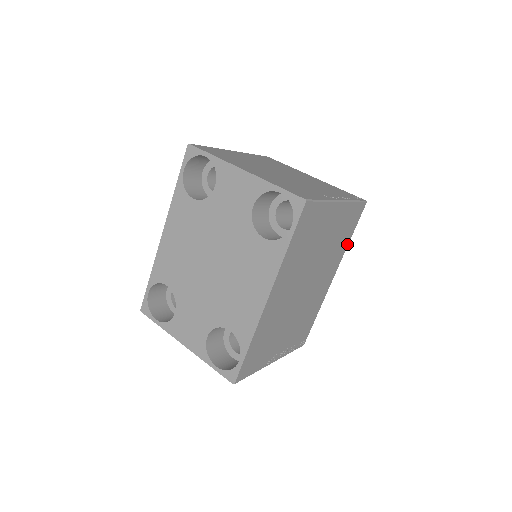
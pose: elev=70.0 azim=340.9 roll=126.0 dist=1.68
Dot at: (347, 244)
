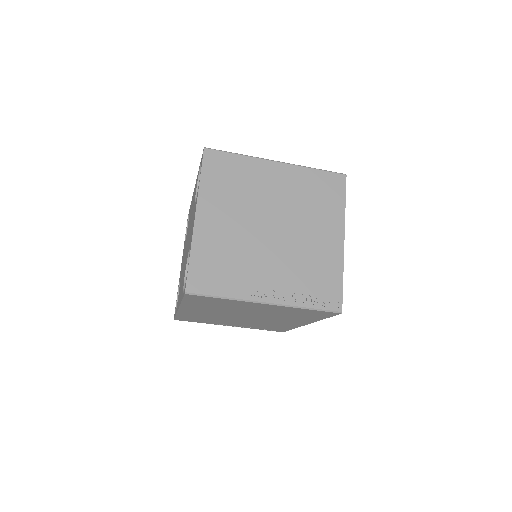
Dot at: (319, 319)
